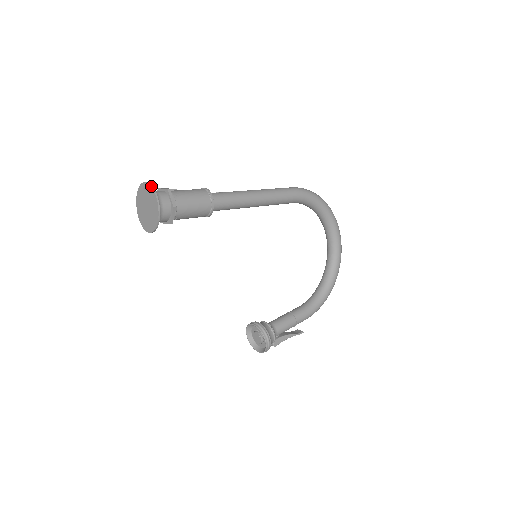
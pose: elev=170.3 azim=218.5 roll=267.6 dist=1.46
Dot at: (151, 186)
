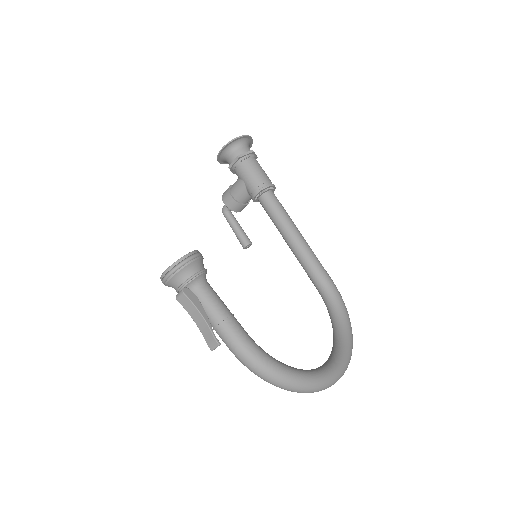
Dot at: (252, 142)
